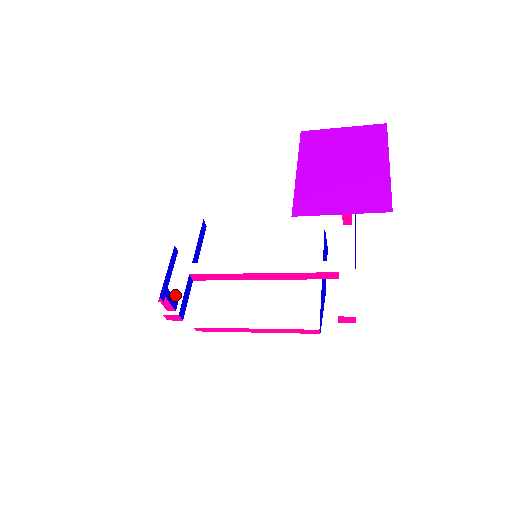
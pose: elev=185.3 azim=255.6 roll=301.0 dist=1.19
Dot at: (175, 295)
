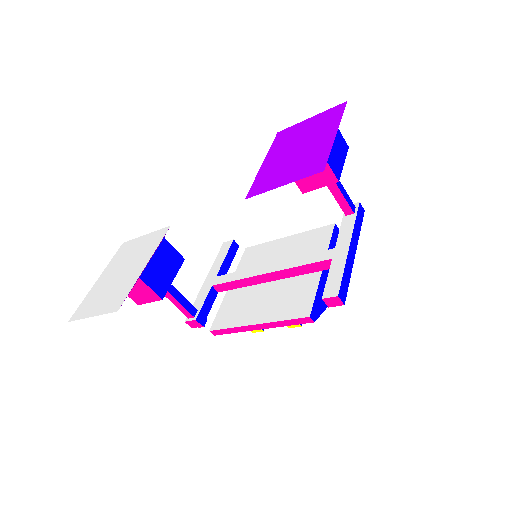
Dot at: (197, 304)
